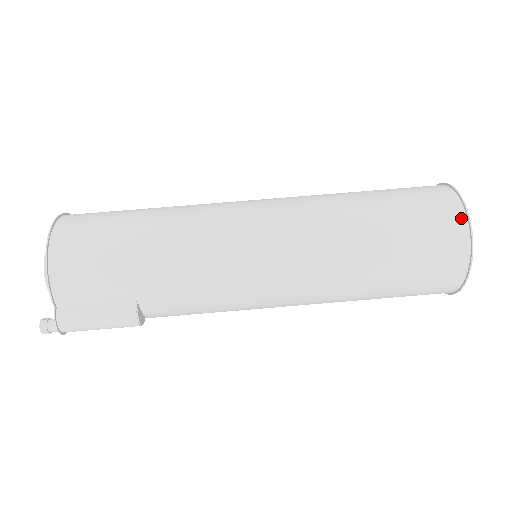
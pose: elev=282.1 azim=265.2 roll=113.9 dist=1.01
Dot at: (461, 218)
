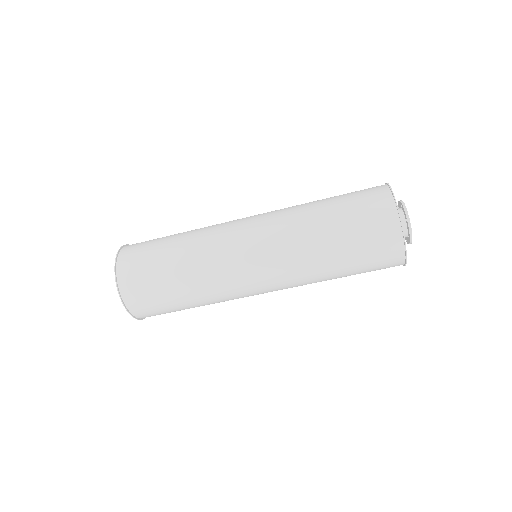
Dot at: occluded
